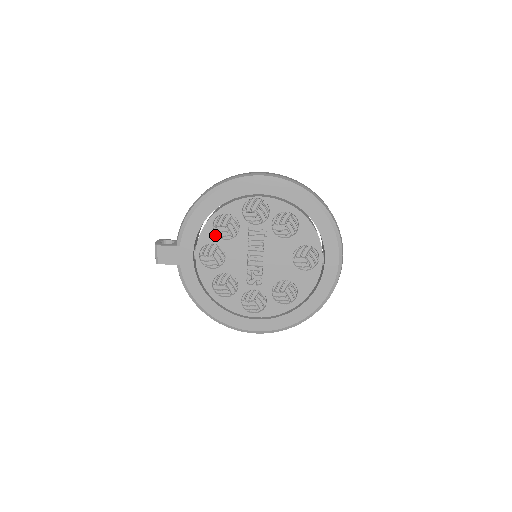
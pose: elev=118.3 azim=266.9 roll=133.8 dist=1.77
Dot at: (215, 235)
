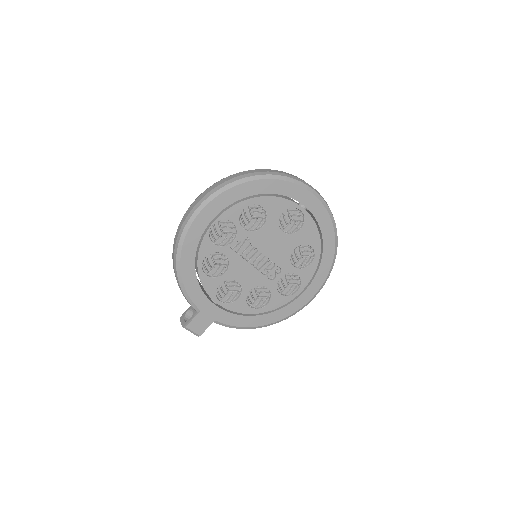
Dot at: (215, 278)
